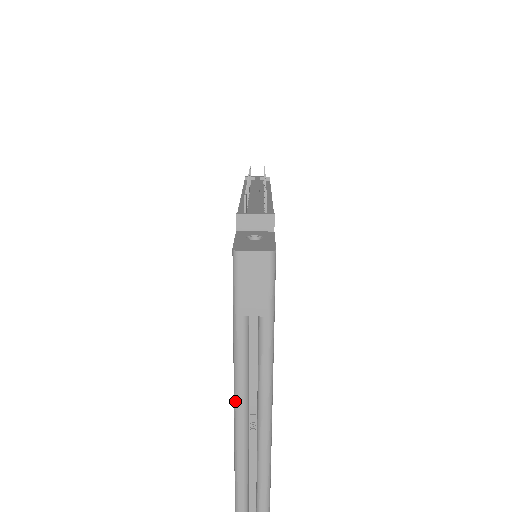
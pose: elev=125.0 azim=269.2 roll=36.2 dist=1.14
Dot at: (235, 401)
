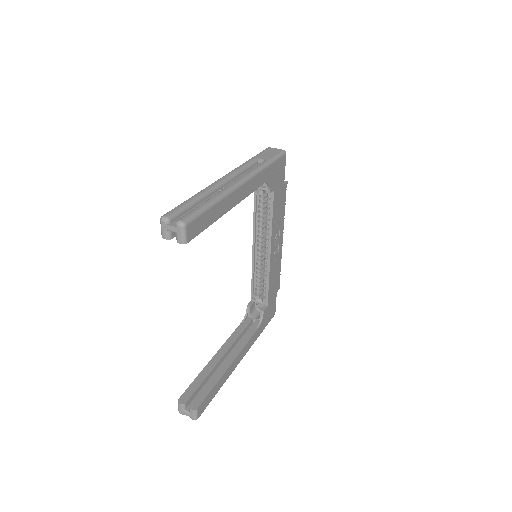
Dot at: (223, 177)
